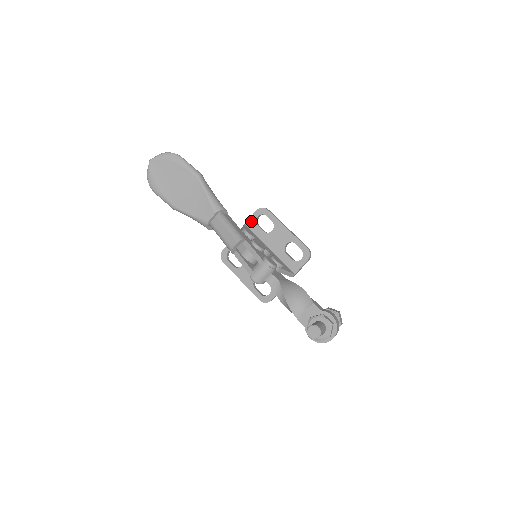
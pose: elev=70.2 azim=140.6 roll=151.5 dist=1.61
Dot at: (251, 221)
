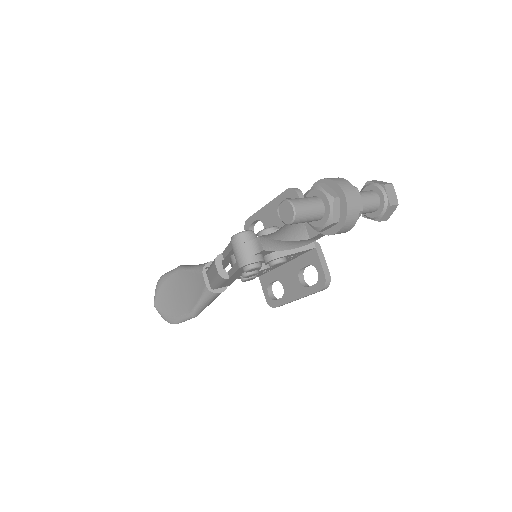
Dot at: occluded
